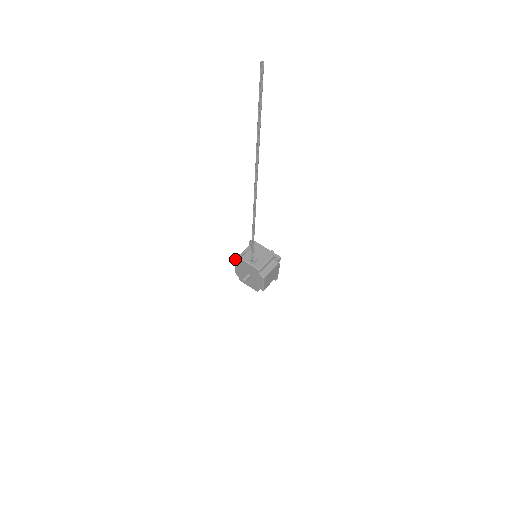
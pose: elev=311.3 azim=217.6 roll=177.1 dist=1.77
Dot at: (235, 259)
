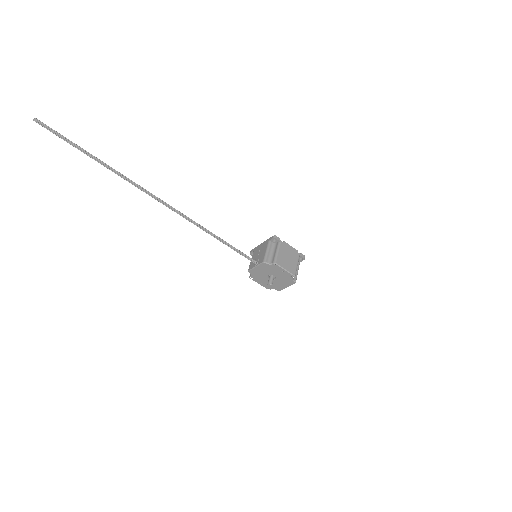
Dot at: (249, 277)
